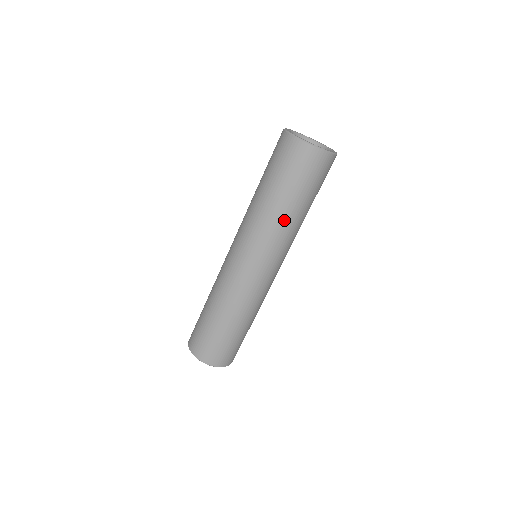
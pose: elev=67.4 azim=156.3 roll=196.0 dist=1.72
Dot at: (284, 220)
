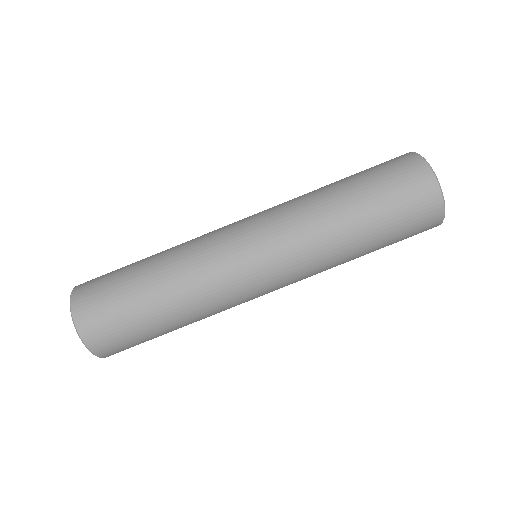
Dot at: (324, 205)
